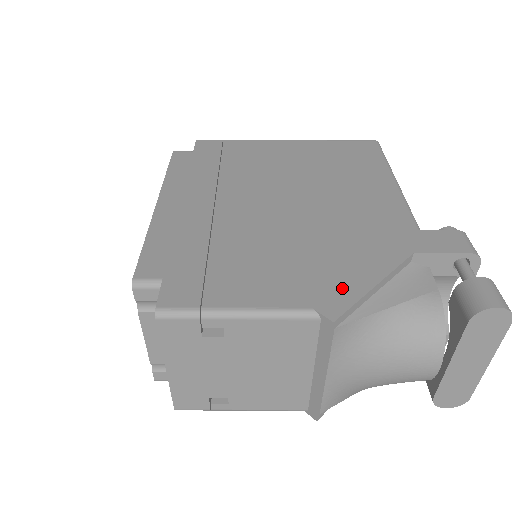
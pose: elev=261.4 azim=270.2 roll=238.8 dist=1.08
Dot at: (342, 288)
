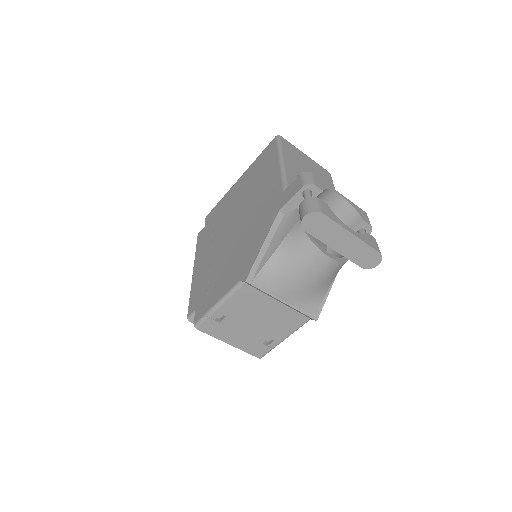
Dot at: (250, 260)
